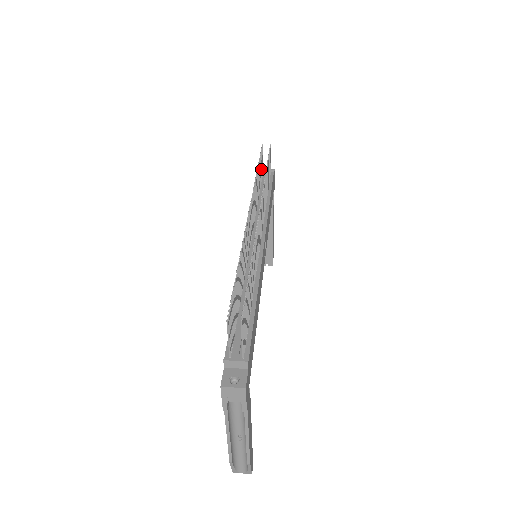
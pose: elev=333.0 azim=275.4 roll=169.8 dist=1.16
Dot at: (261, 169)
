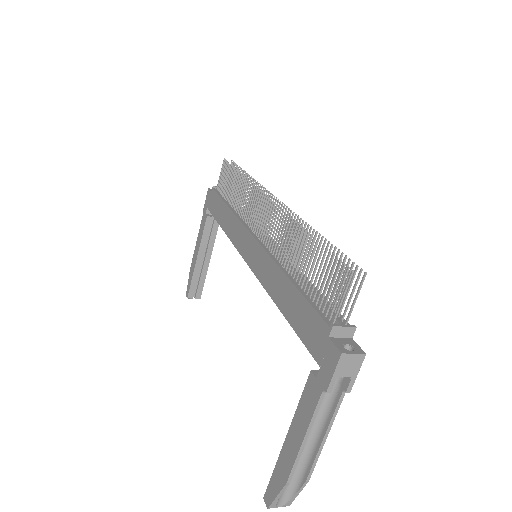
Dot at: (226, 181)
